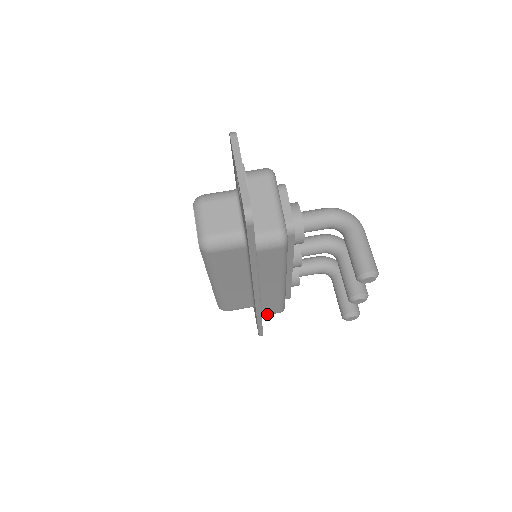
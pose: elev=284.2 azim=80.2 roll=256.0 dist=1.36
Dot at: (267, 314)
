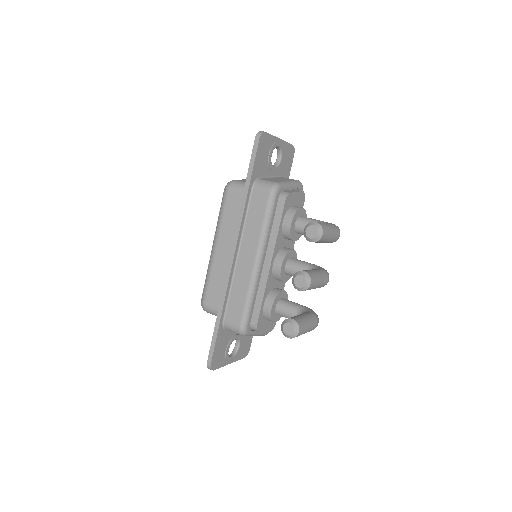
Dot at: (229, 322)
